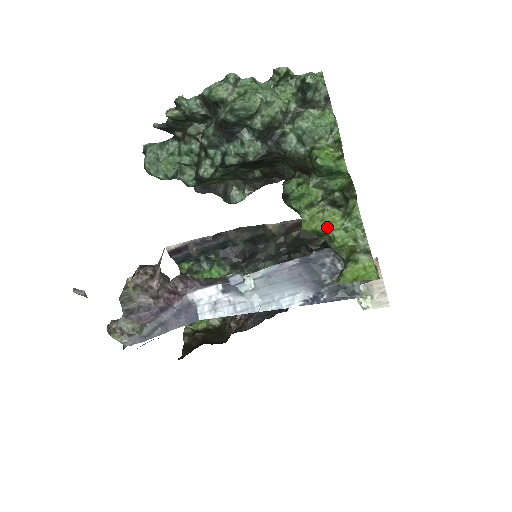
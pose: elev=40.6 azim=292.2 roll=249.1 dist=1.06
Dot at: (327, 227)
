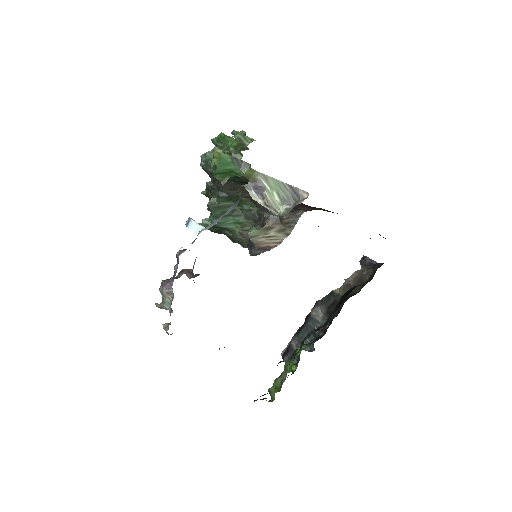
Dot at: occluded
